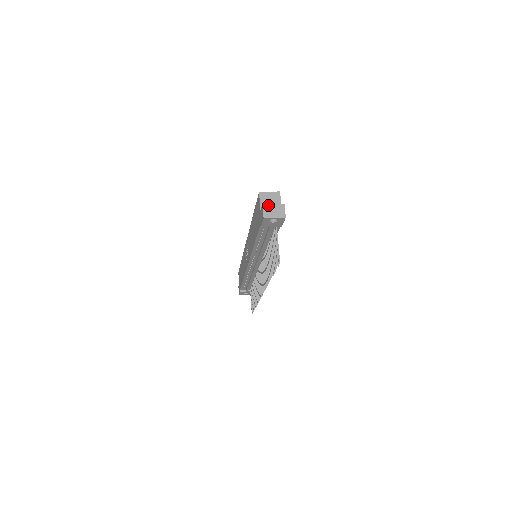
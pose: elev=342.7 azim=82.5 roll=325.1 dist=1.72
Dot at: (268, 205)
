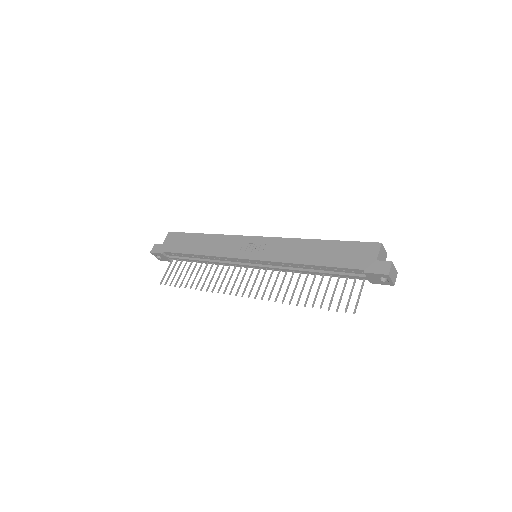
Dot at: occluded
